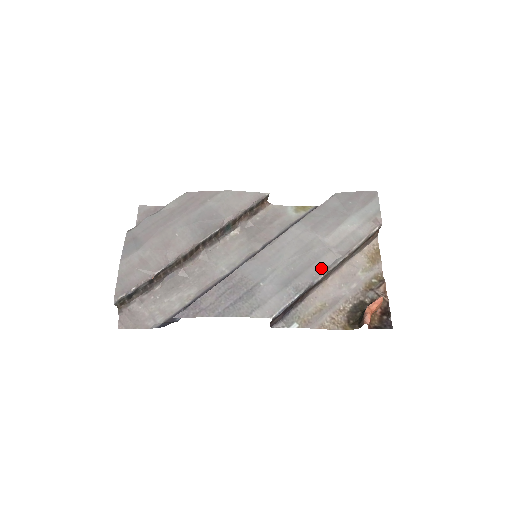
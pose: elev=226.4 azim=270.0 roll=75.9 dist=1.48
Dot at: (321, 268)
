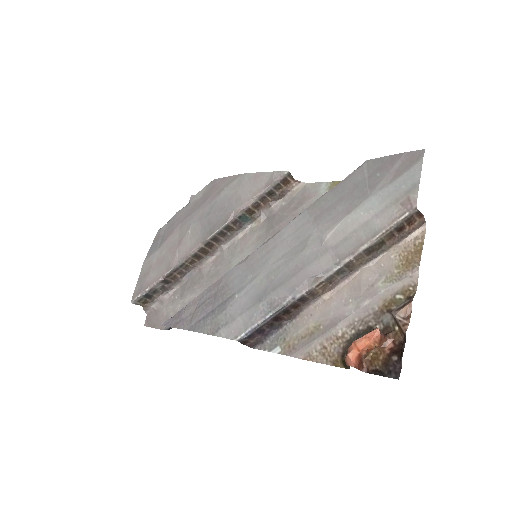
Dot at: (307, 278)
